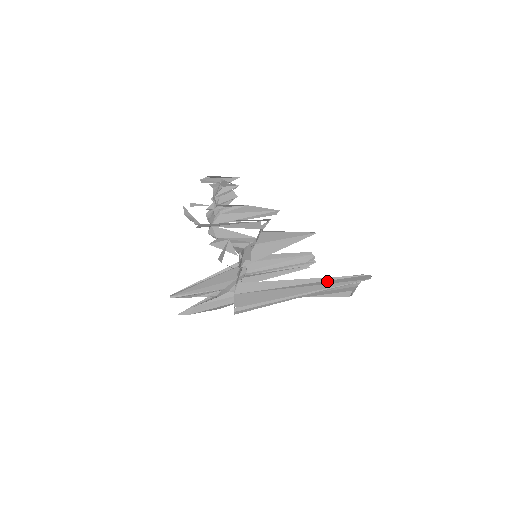
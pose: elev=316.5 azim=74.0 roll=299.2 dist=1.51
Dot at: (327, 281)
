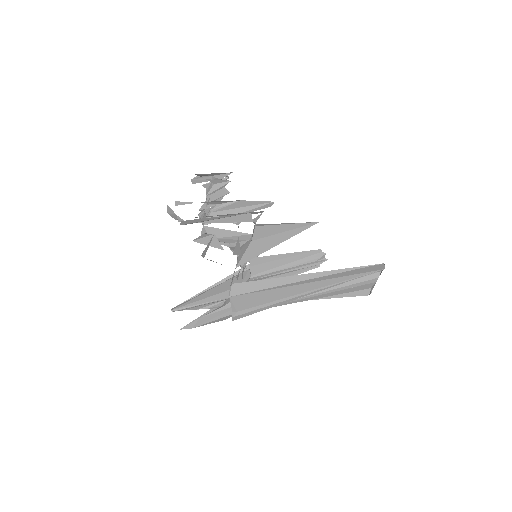
Dot at: (334, 274)
